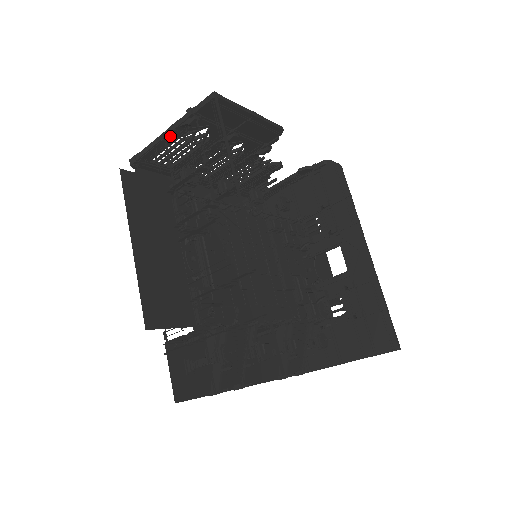
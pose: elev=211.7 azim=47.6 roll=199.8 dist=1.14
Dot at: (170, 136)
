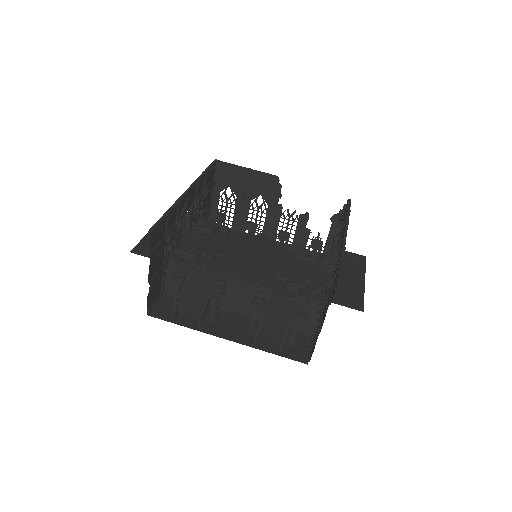
Dot at: (212, 198)
